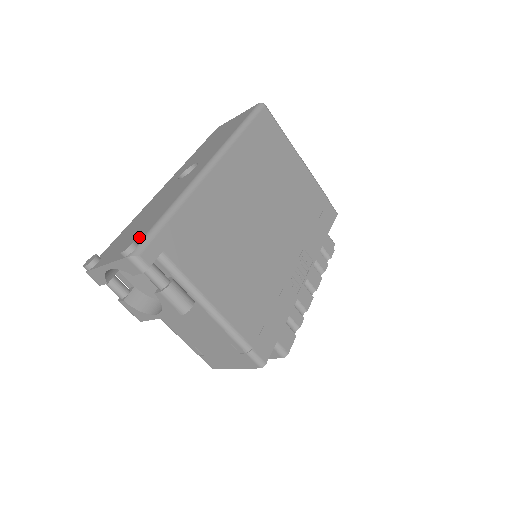
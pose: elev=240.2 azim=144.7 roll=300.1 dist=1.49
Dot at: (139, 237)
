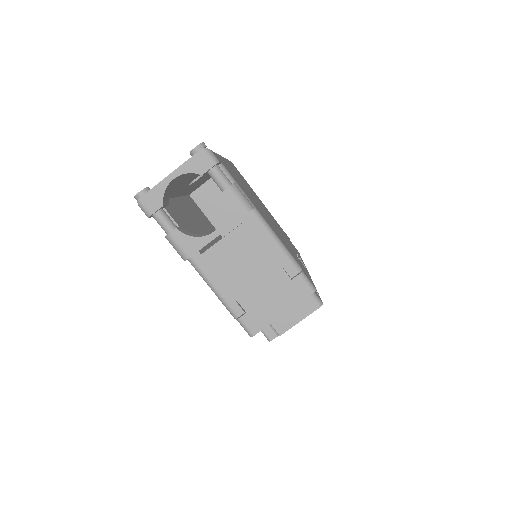
Dot at: occluded
